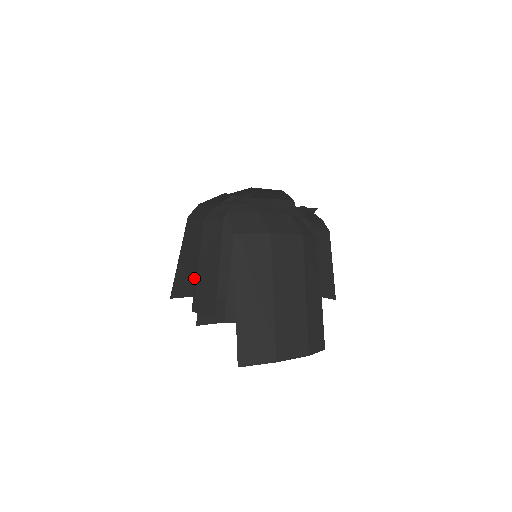
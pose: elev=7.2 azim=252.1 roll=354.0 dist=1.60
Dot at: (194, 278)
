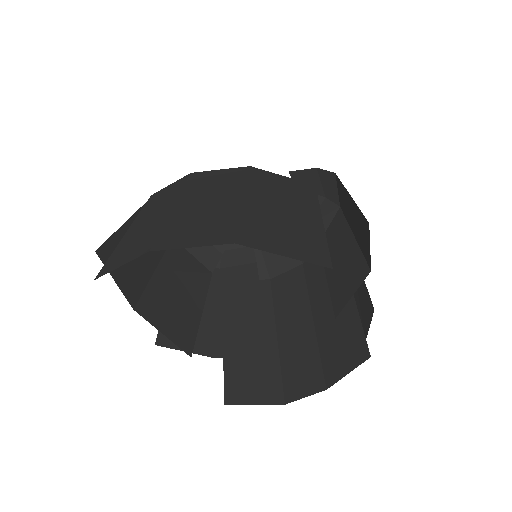
Dot at: (207, 331)
